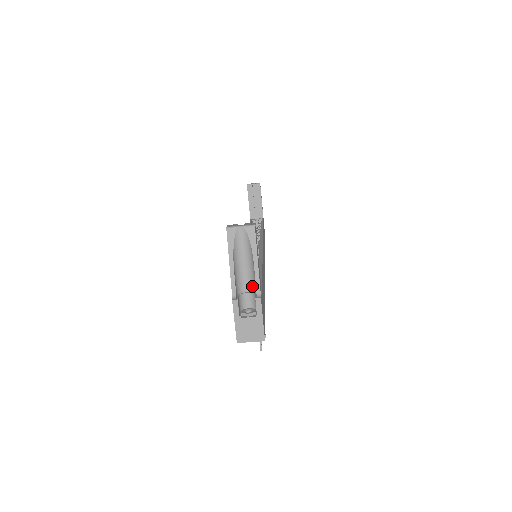
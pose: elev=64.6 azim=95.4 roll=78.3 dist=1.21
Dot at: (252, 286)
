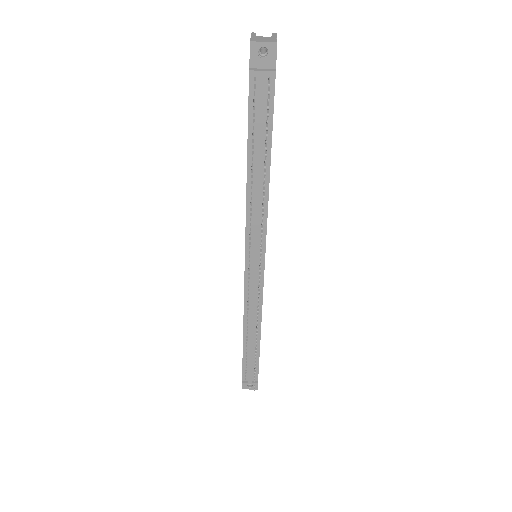
Dot at: occluded
